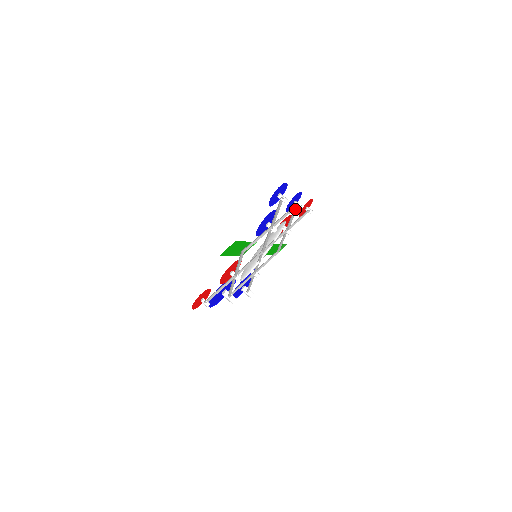
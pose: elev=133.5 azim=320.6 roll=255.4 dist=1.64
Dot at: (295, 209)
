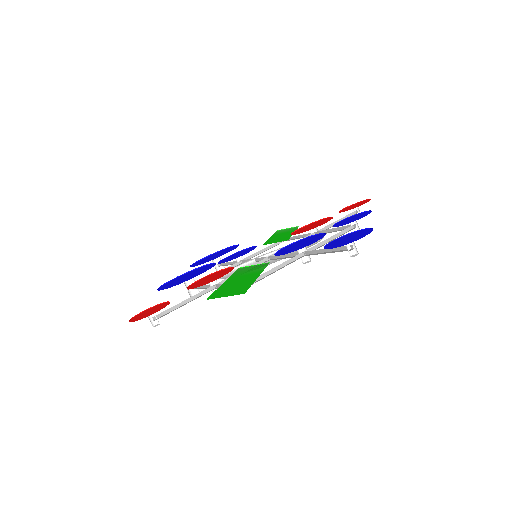
Dot at: (347, 225)
